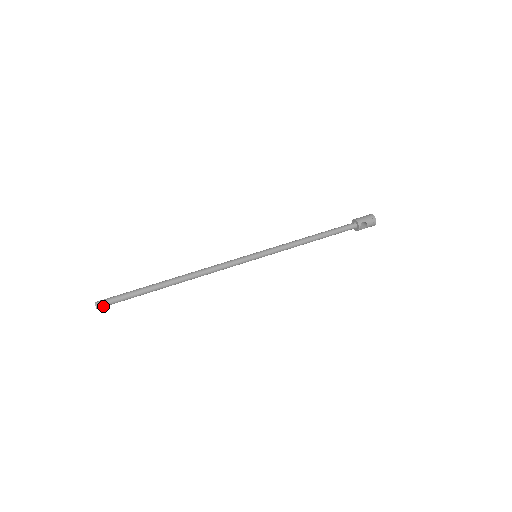
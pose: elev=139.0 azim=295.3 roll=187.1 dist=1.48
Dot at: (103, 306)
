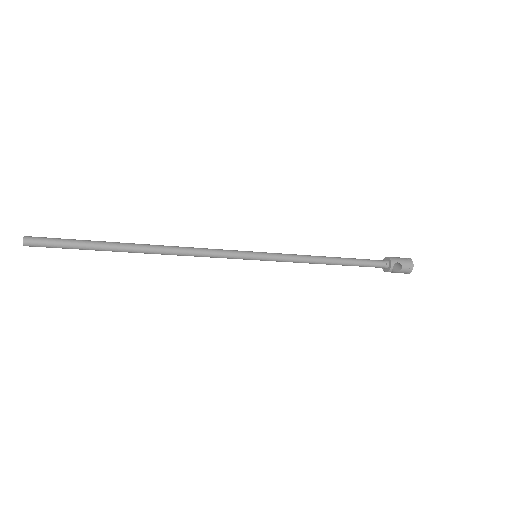
Dot at: (33, 244)
